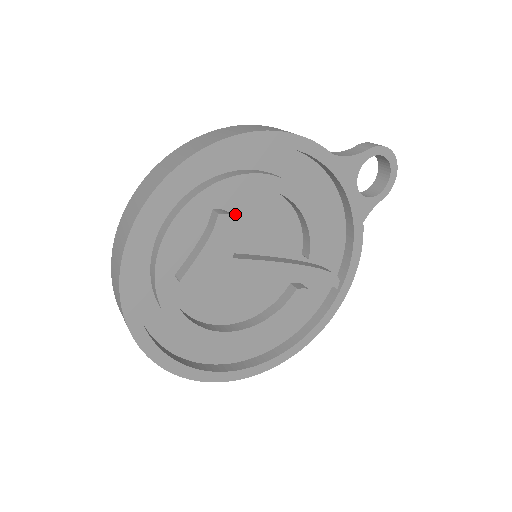
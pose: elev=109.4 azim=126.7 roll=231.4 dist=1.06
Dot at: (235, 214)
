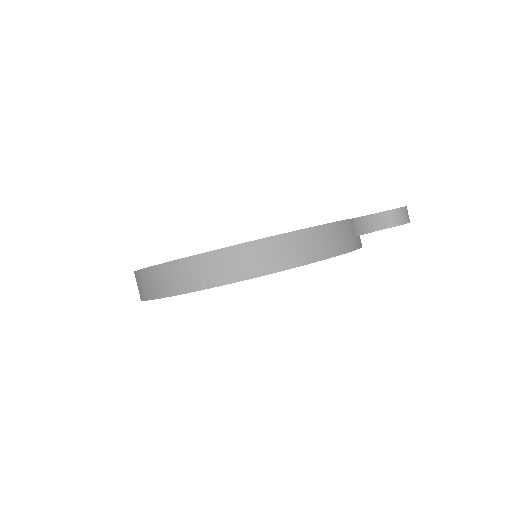
Dot at: occluded
